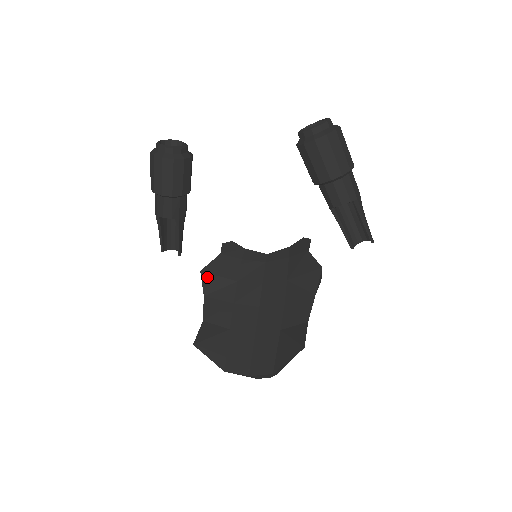
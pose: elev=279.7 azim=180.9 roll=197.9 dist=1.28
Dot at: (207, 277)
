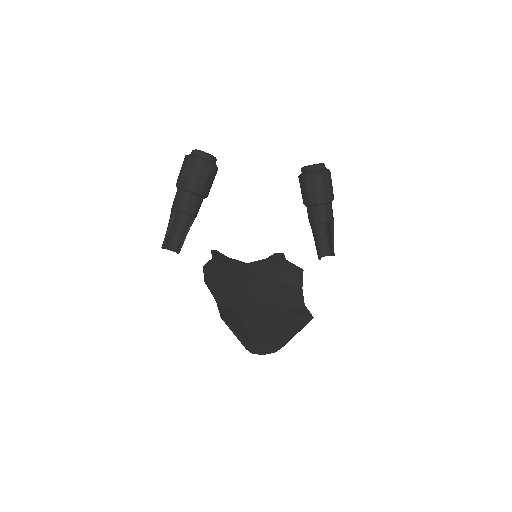
Dot at: (209, 272)
